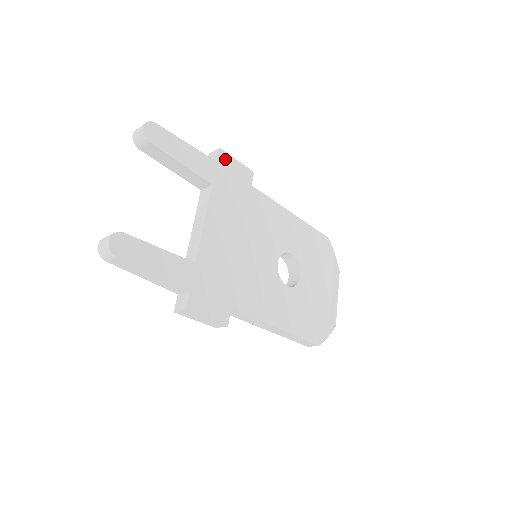
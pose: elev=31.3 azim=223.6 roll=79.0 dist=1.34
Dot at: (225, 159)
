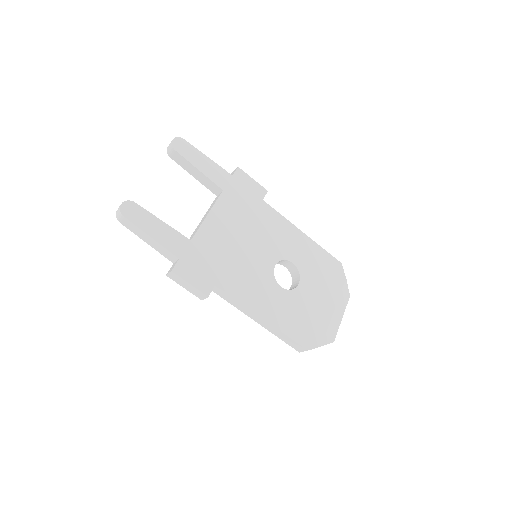
Dot at: (241, 175)
